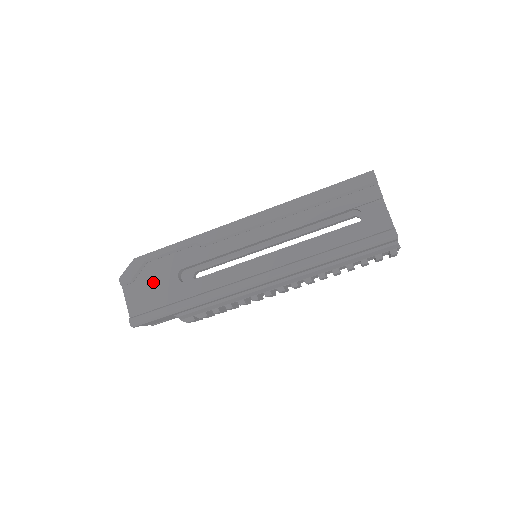
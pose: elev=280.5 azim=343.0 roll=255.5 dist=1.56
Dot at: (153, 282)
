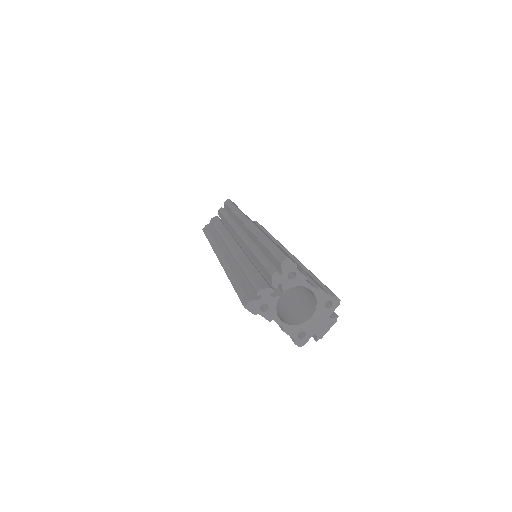
Dot at: occluded
